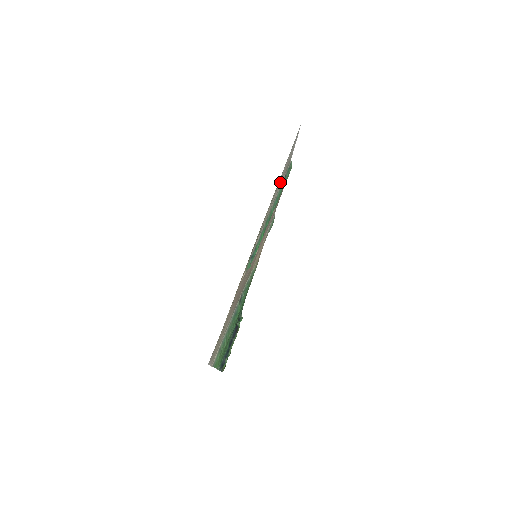
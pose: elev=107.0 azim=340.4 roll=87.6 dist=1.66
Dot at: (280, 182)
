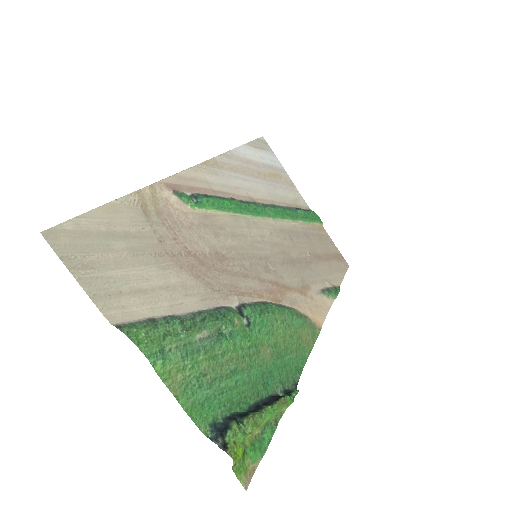
Dot at: (266, 188)
